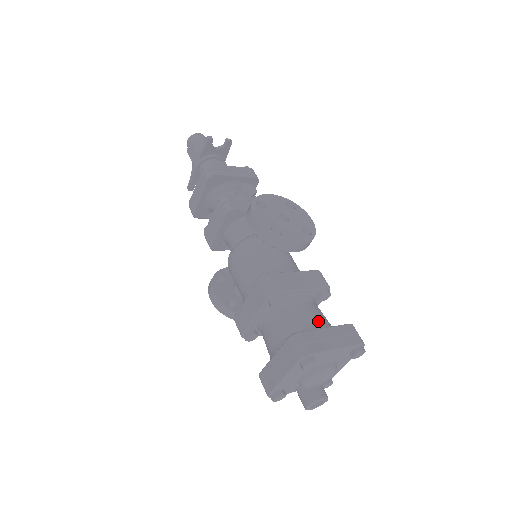
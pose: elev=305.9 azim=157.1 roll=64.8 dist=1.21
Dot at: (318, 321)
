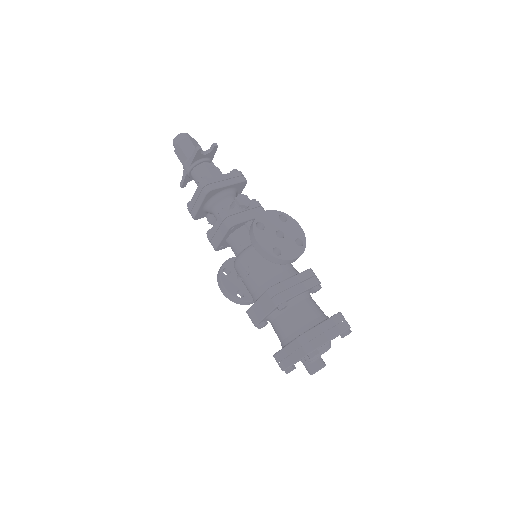
Dot at: (316, 316)
